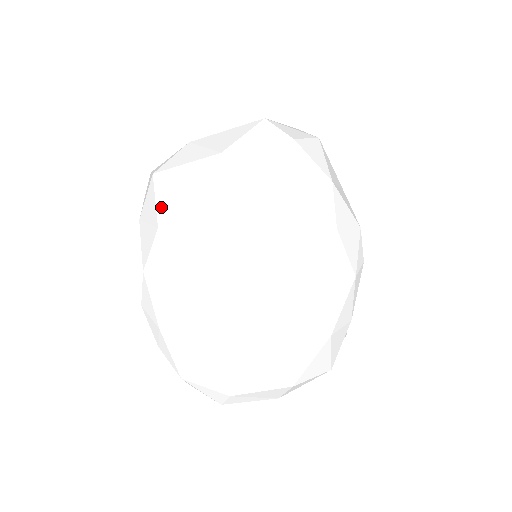
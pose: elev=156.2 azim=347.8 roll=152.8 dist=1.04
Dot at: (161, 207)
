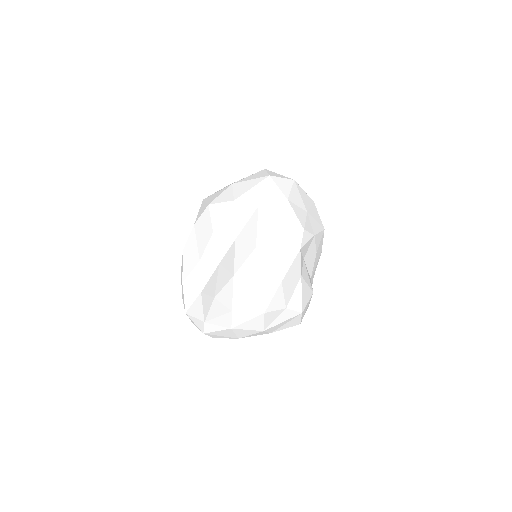
Dot at: (199, 214)
